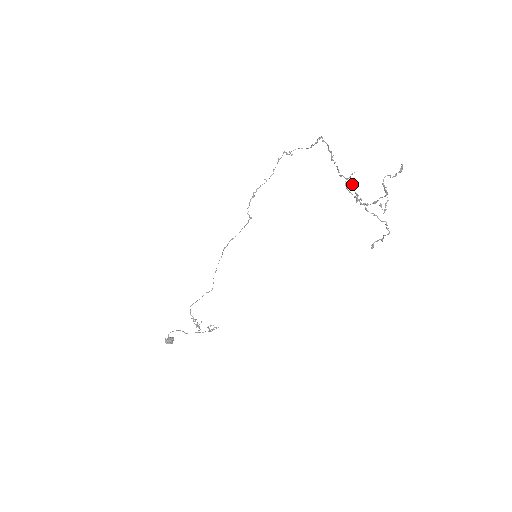
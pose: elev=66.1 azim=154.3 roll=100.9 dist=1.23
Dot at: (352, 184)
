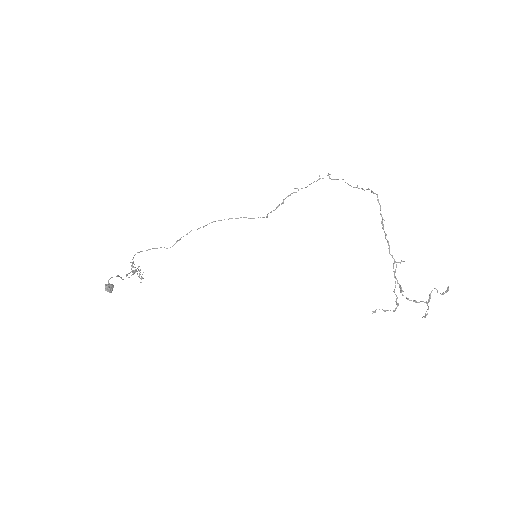
Dot at: (396, 267)
